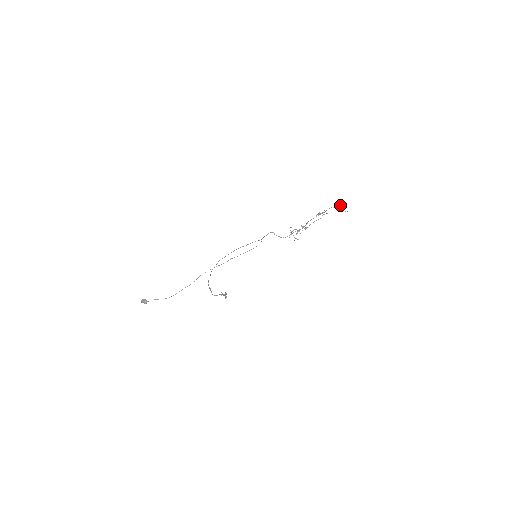
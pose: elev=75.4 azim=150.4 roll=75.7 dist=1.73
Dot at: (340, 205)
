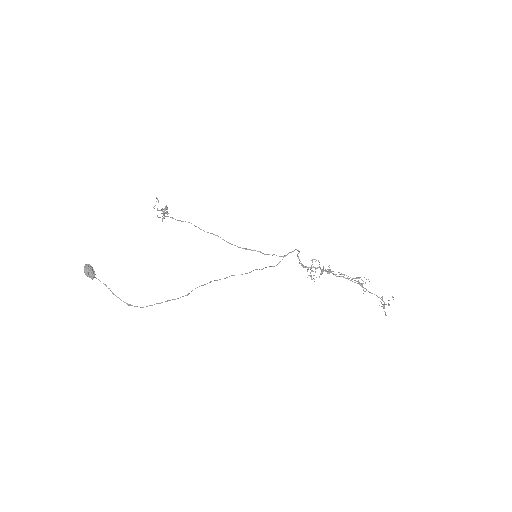
Dot at: (389, 305)
